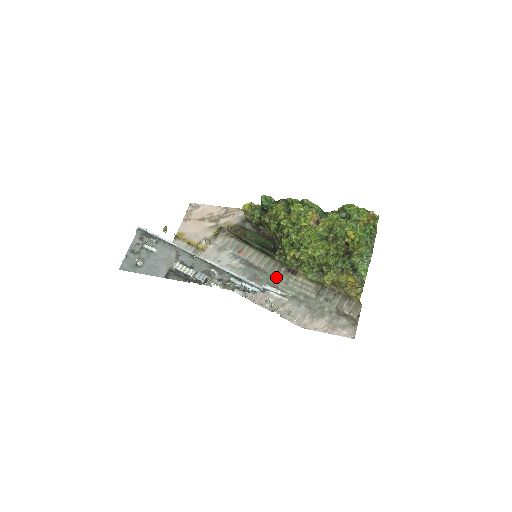
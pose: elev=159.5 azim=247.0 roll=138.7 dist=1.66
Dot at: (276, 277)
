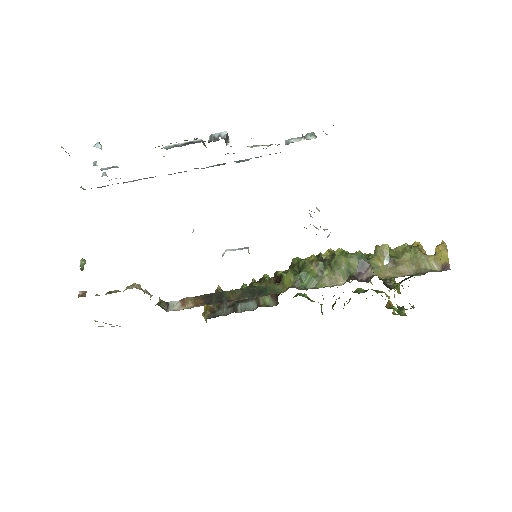
Dot at: occluded
